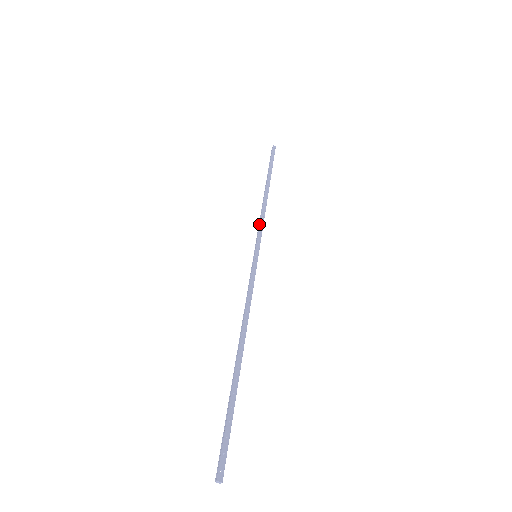
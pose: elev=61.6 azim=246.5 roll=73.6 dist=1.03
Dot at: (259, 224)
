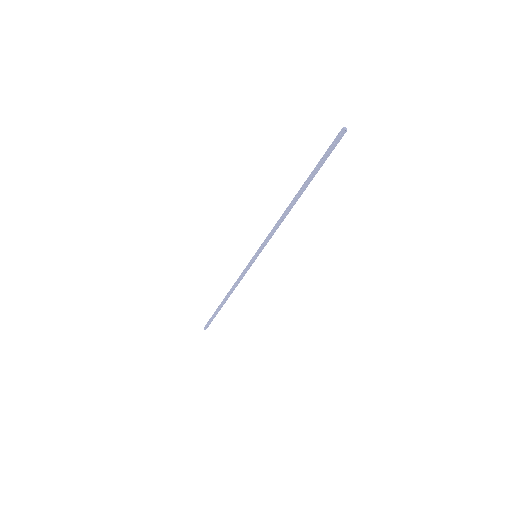
Dot at: (242, 273)
